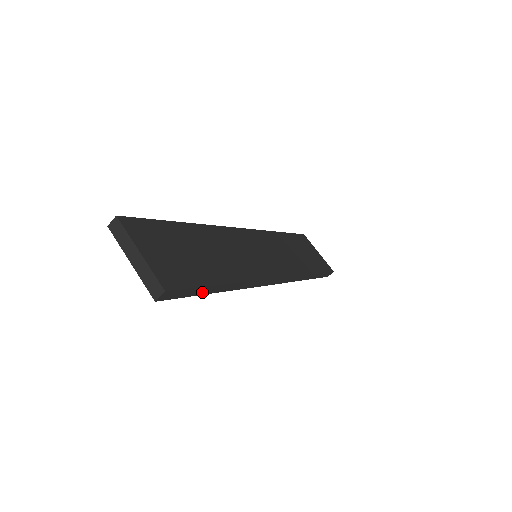
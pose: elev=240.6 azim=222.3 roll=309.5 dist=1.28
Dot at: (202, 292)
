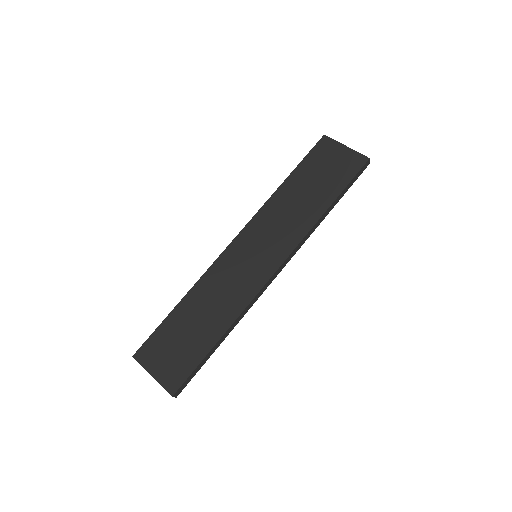
Dot at: (206, 359)
